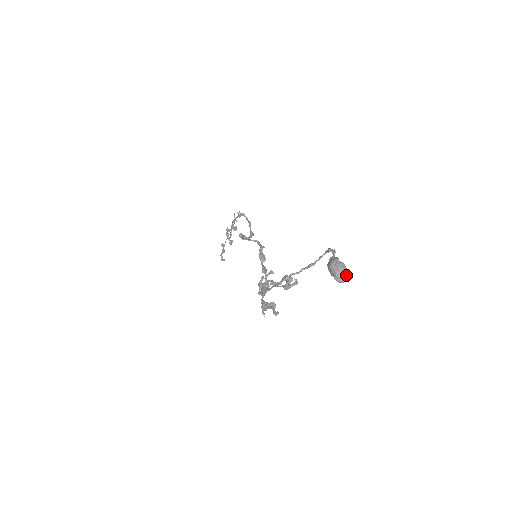
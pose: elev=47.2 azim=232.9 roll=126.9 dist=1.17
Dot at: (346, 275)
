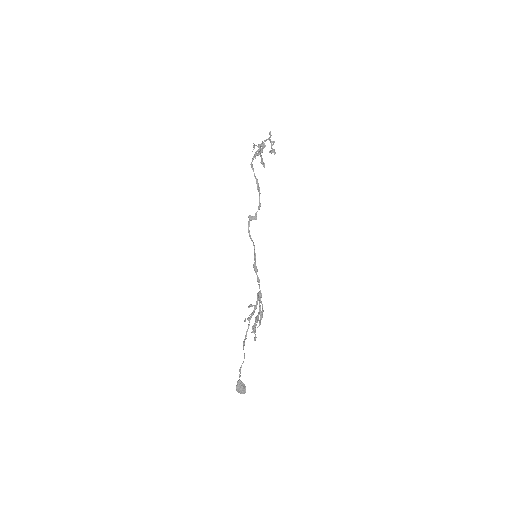
Dot at: (244, 392)
